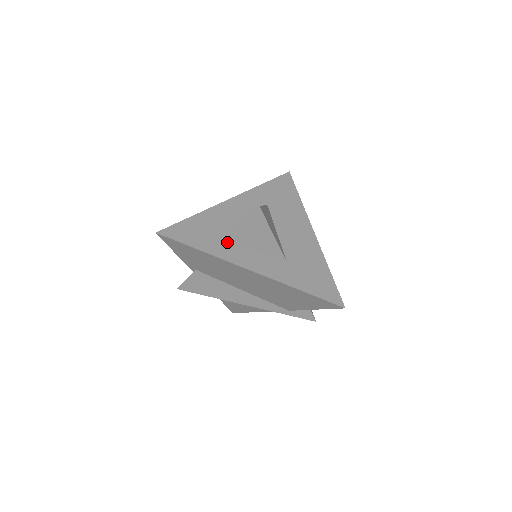
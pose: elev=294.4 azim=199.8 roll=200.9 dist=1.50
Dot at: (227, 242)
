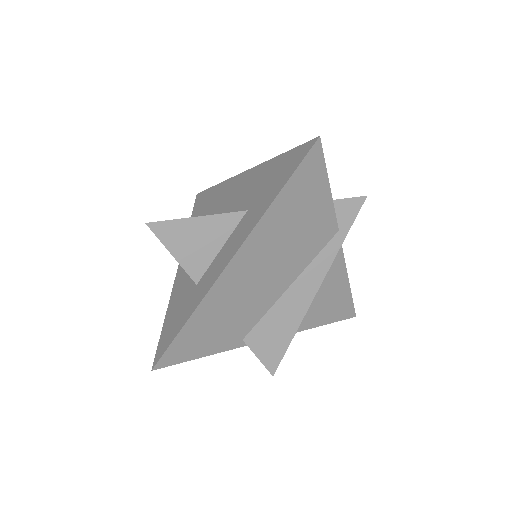
Dot at: (199, 283)
